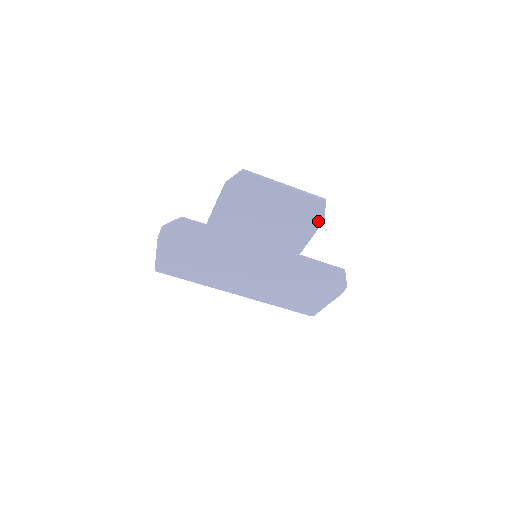
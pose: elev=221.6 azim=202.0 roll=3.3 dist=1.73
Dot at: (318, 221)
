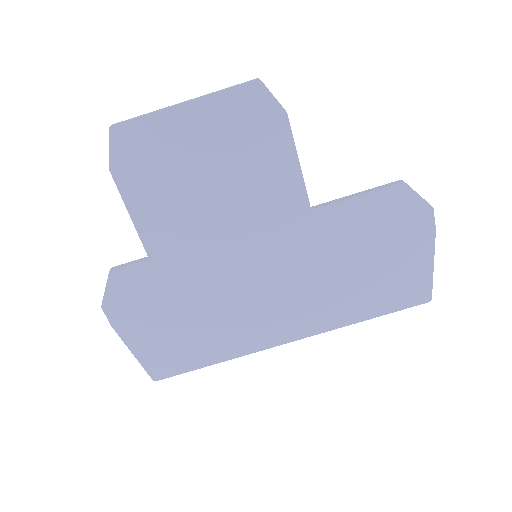
Dot at: (280, 123)
